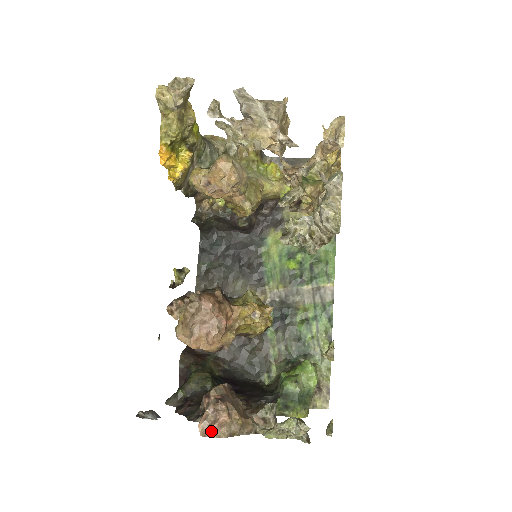
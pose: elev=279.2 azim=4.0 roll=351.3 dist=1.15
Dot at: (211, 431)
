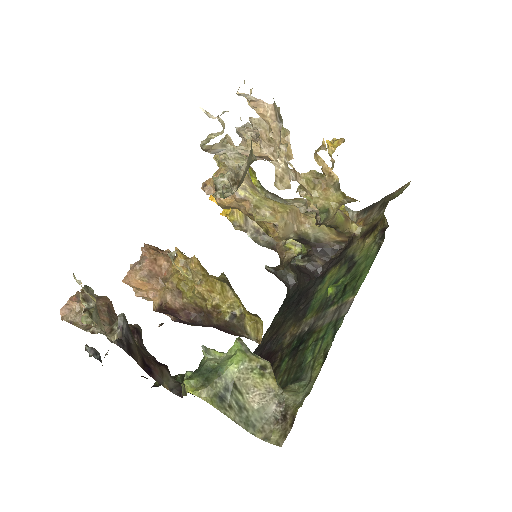
Dot at: (60, 311)
